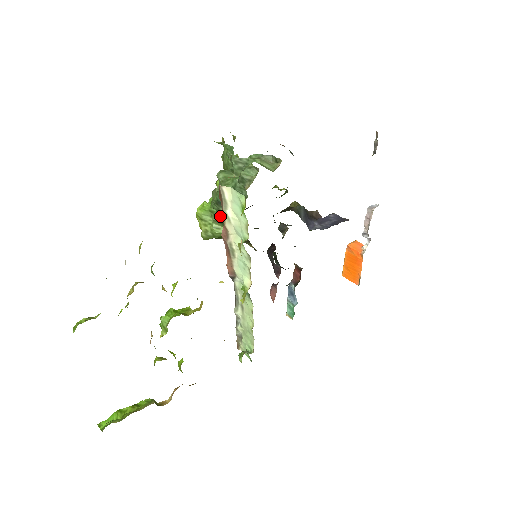
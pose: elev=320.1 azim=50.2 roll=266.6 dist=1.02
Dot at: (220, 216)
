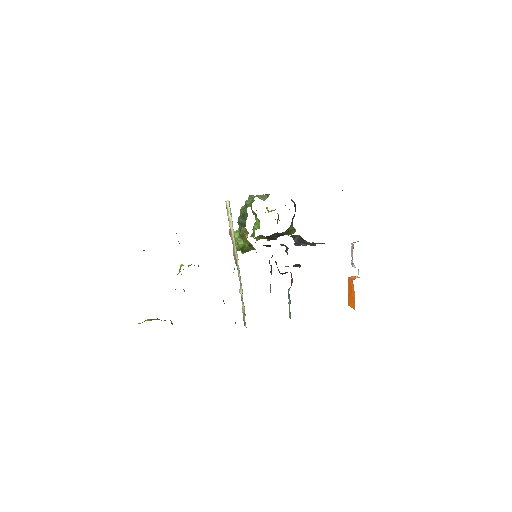
Dot at: occluded
